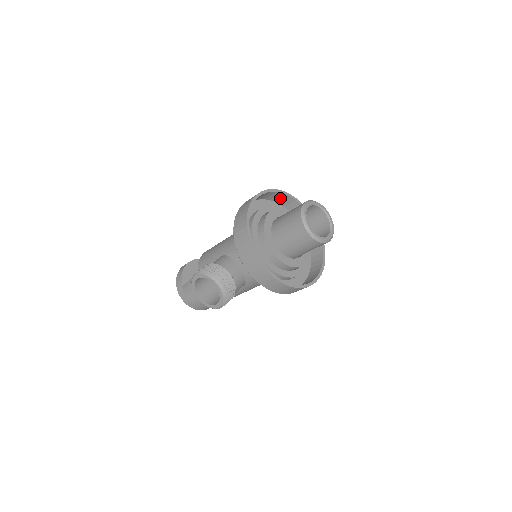
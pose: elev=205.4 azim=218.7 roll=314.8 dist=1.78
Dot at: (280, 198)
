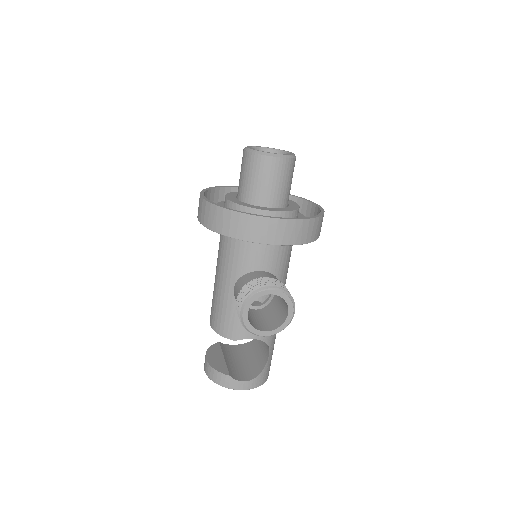
Dot at: (214, 198)
